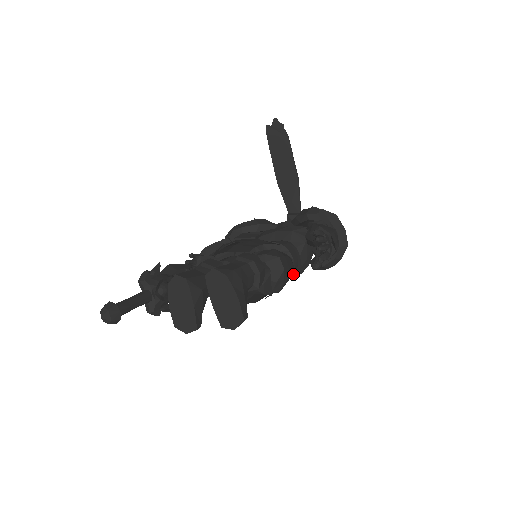
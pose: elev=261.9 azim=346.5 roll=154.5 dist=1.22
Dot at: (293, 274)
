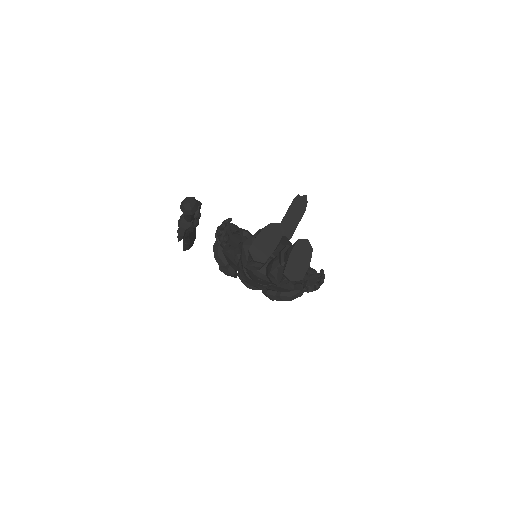
Dot at: occluded
